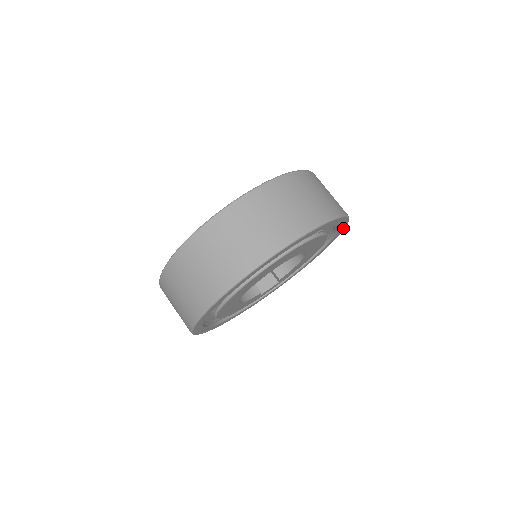
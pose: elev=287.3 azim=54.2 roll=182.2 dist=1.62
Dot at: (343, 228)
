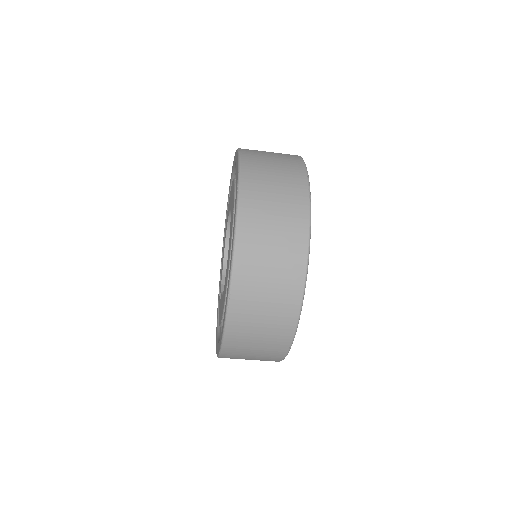
Dot at: occluded
